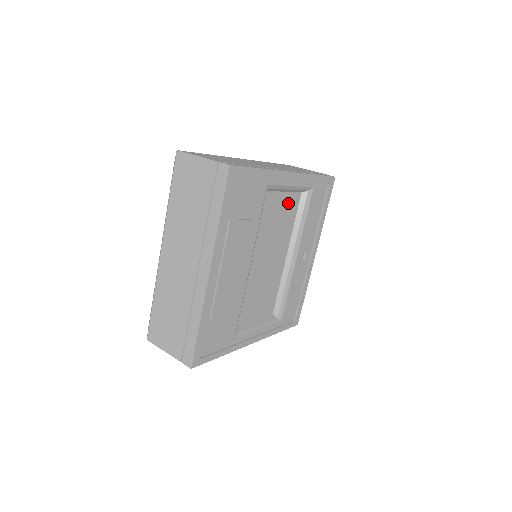
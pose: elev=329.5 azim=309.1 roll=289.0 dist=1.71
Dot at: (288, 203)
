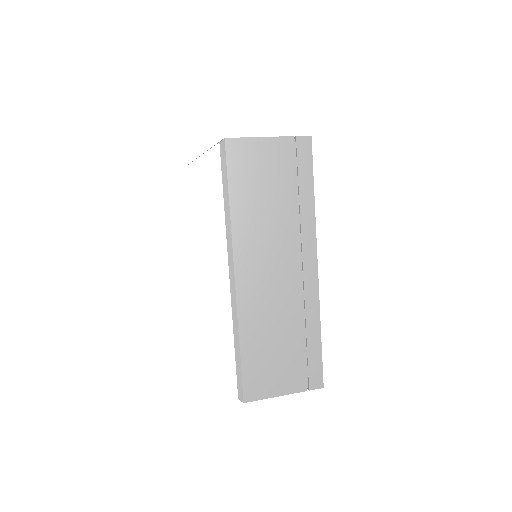
Dot at: occluded
